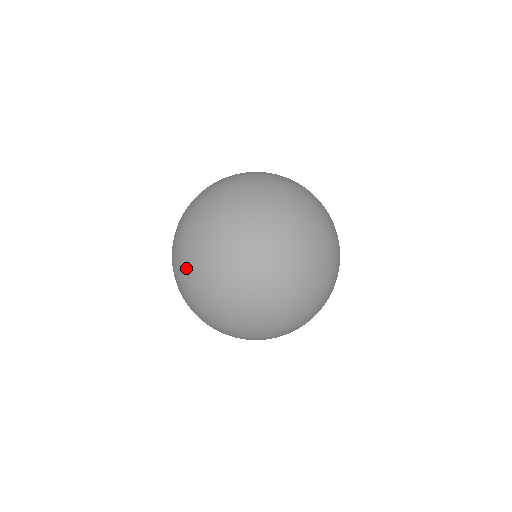
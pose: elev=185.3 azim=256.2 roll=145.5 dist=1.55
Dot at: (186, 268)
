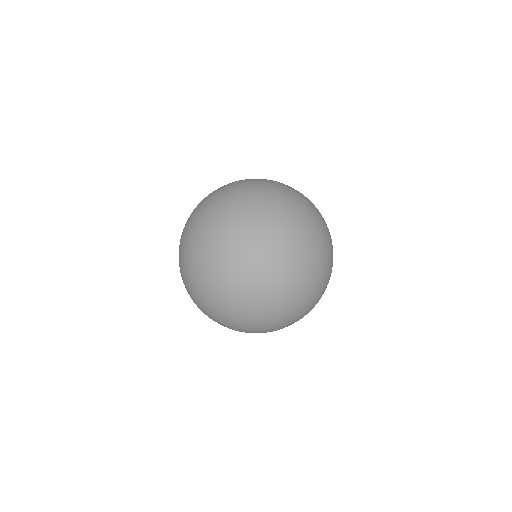
Dot at: (213, 196)
